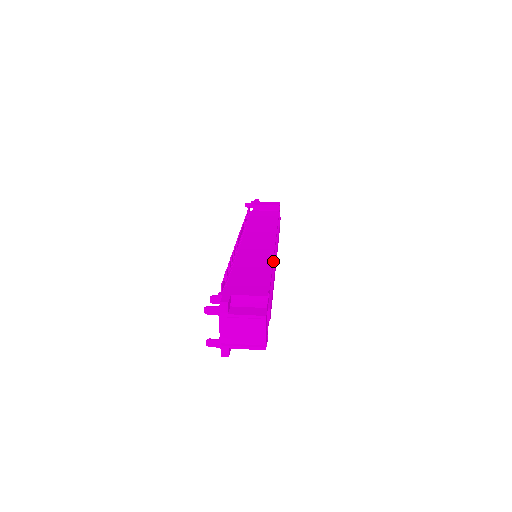
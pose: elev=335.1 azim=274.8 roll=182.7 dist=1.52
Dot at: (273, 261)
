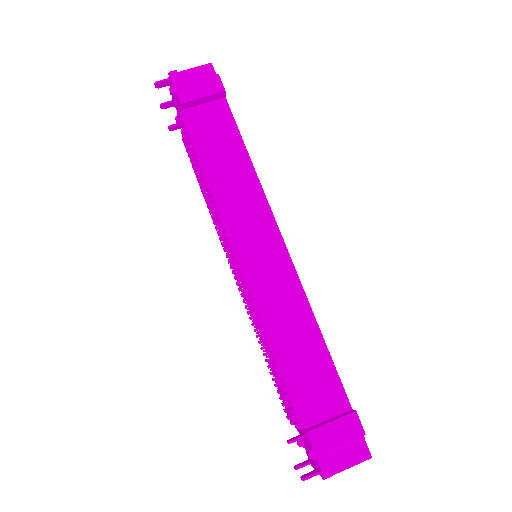
Dot at: (303, 293)
